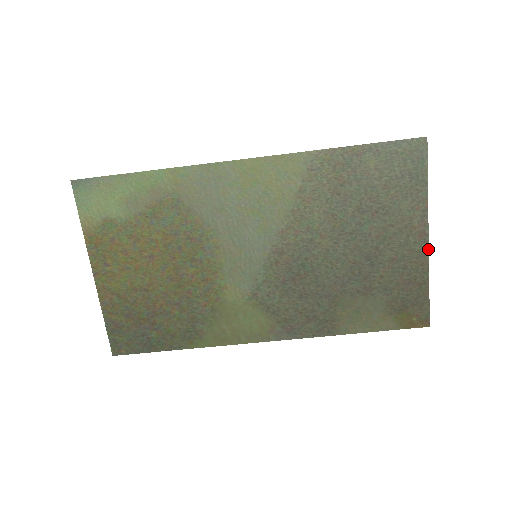
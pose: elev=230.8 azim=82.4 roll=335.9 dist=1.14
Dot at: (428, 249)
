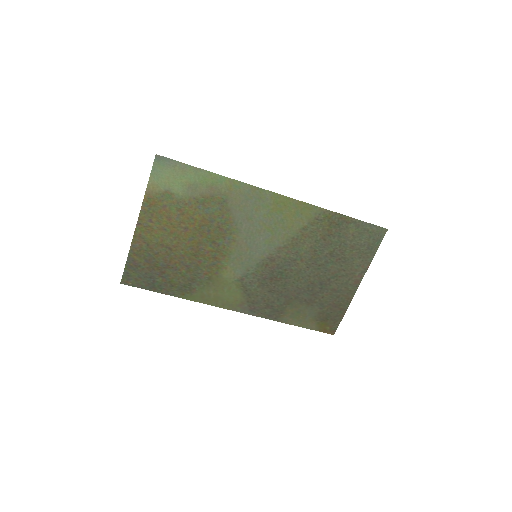
Dot at: occluded
